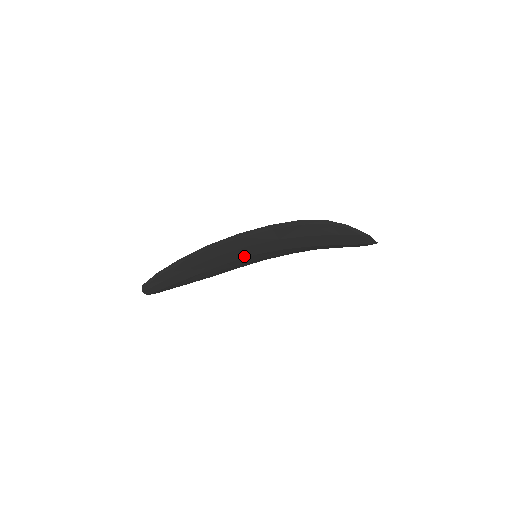
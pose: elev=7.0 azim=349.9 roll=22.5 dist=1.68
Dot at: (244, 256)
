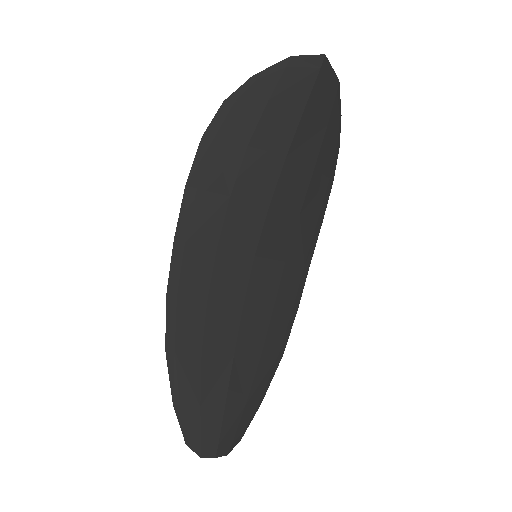
Dot at: (244, 272)
